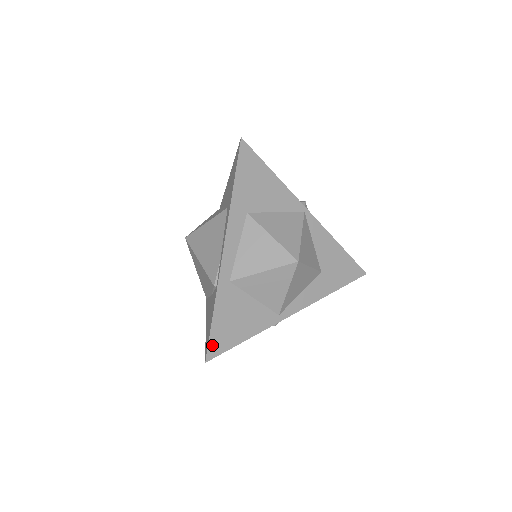
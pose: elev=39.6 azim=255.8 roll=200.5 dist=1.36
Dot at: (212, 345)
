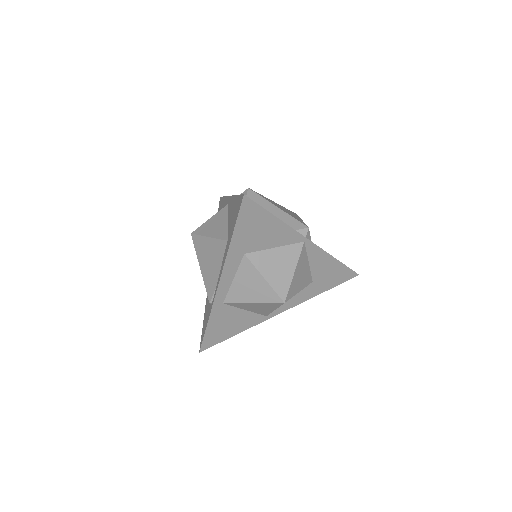
Dot at: (205, 342)
